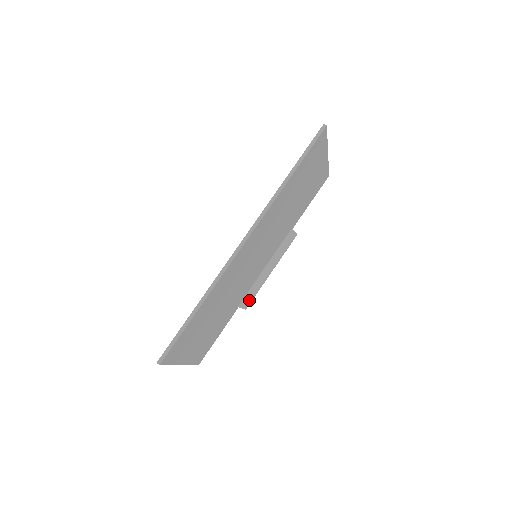
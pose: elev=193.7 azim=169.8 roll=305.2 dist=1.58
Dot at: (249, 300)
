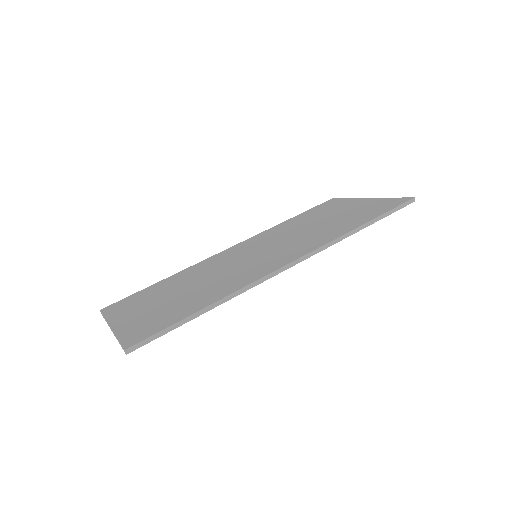
Dot at: occluded
